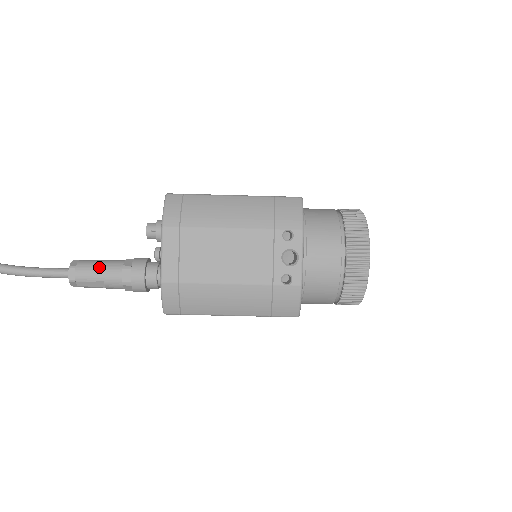
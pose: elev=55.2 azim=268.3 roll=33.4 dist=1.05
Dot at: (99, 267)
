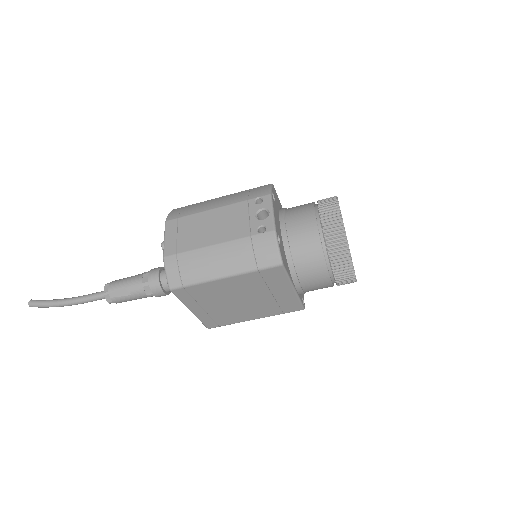
Dot at: (126, 278)
